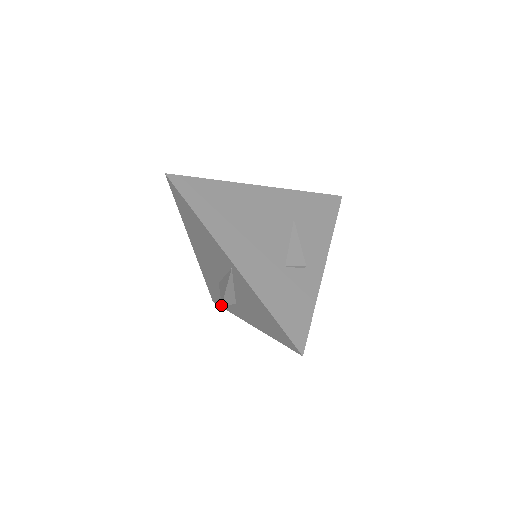
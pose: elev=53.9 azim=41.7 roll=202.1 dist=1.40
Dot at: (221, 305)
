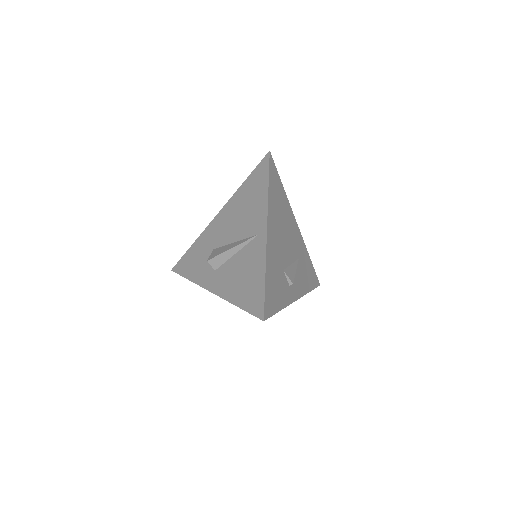
Dot at: (183, 273)
